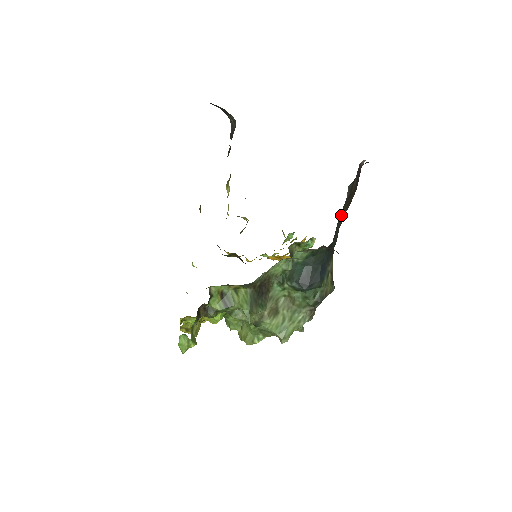
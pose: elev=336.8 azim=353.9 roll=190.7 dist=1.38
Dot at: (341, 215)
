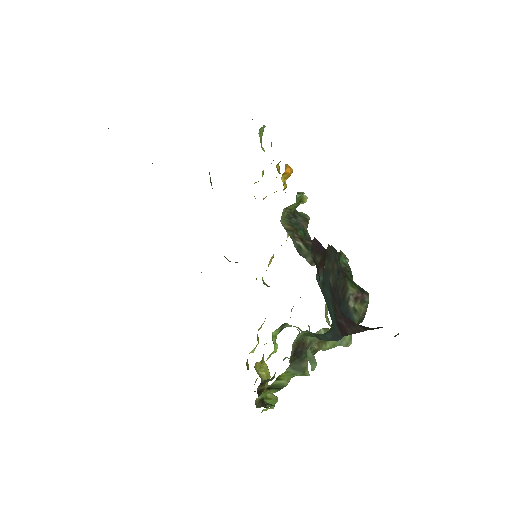
Dot at: (326, 263)
